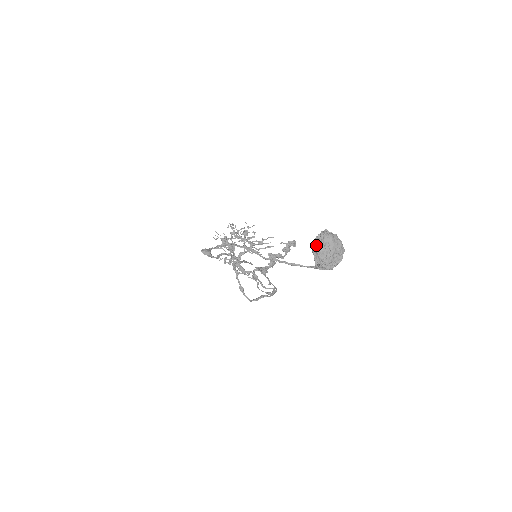
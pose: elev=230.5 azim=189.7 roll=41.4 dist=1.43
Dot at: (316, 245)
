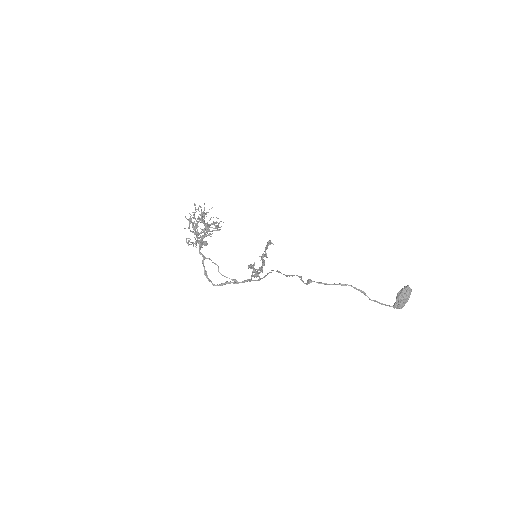
Dot at: (403, 295)
